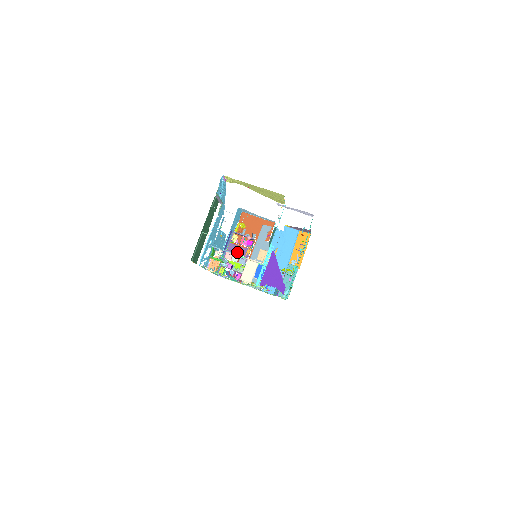
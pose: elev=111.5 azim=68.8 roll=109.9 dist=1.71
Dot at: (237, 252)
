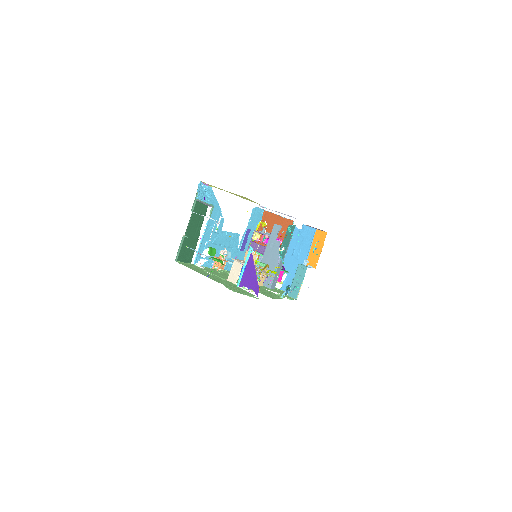
Dot at: (257, 250)
